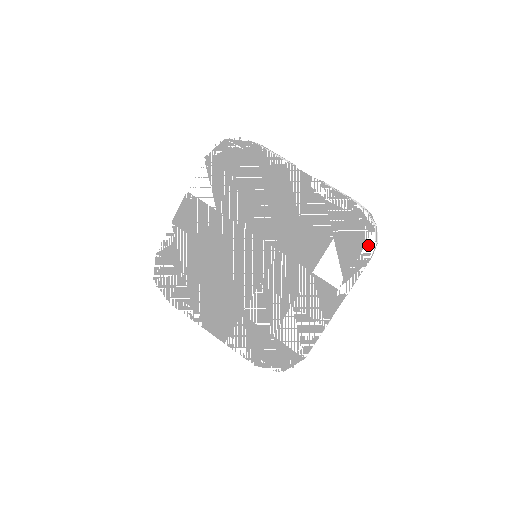
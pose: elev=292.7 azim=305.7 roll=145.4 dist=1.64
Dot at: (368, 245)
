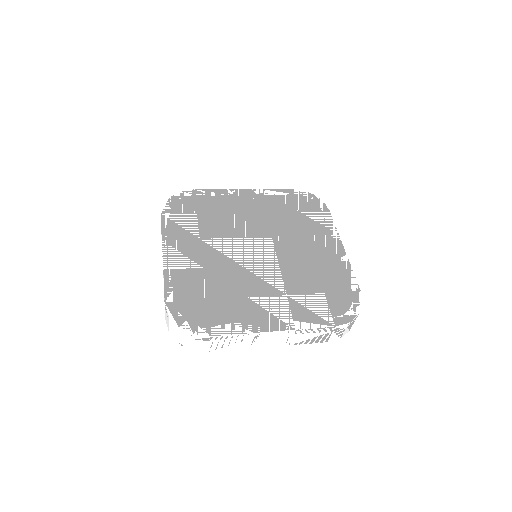
Dot at: (320, 204)
